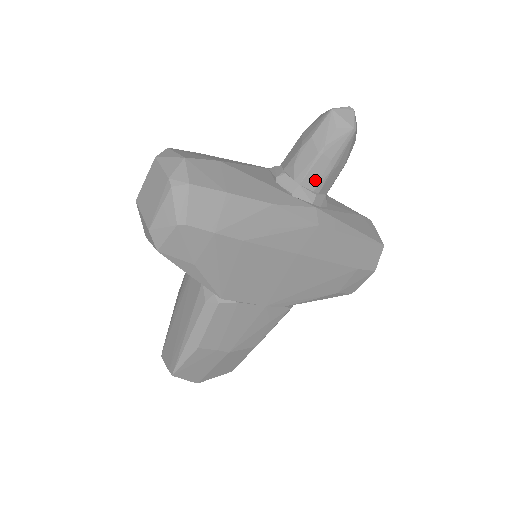
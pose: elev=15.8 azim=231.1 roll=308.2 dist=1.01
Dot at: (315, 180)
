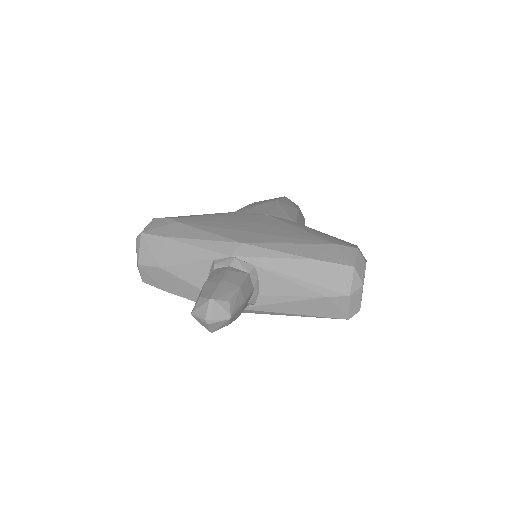
Dot at: occluded
